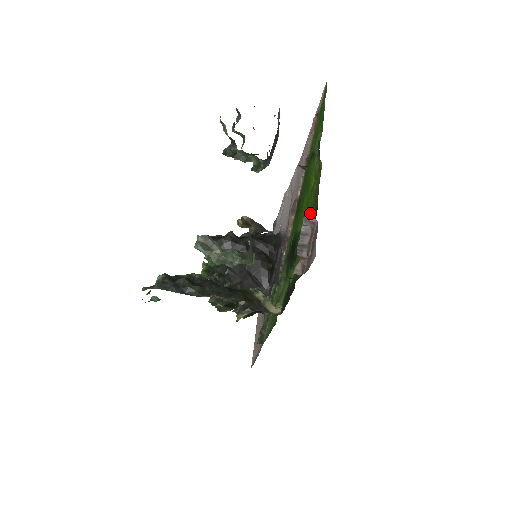
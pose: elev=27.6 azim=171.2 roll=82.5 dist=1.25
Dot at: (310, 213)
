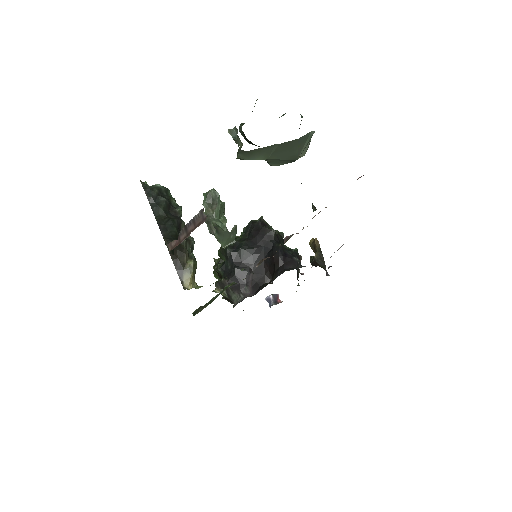
Dot at: occluded
